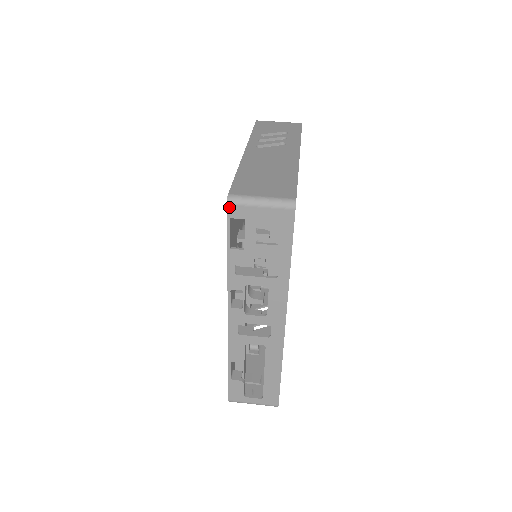
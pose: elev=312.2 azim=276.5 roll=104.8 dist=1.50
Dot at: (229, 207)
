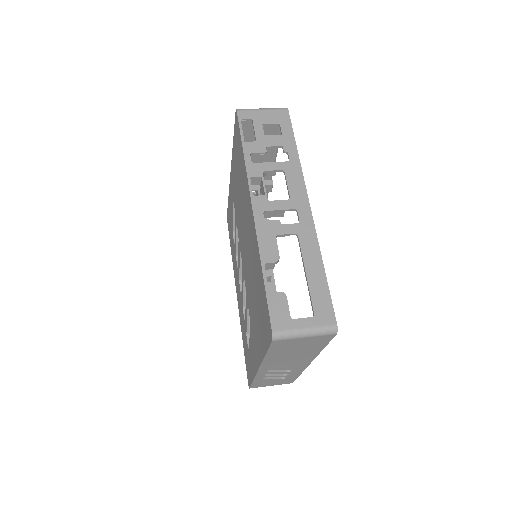
Dot at: (239, 112)
